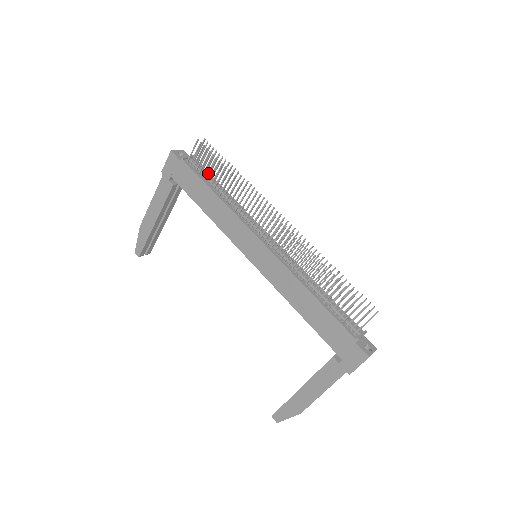
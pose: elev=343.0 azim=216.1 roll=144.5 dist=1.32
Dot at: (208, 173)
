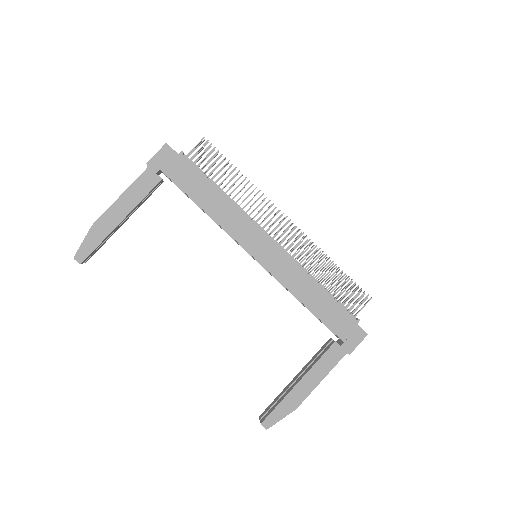
Dot at: (212, 171)
